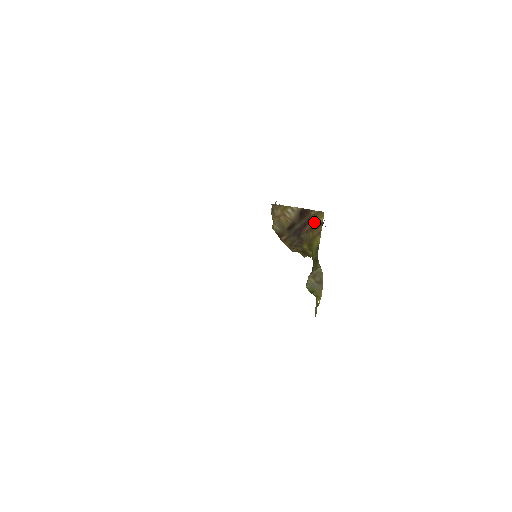
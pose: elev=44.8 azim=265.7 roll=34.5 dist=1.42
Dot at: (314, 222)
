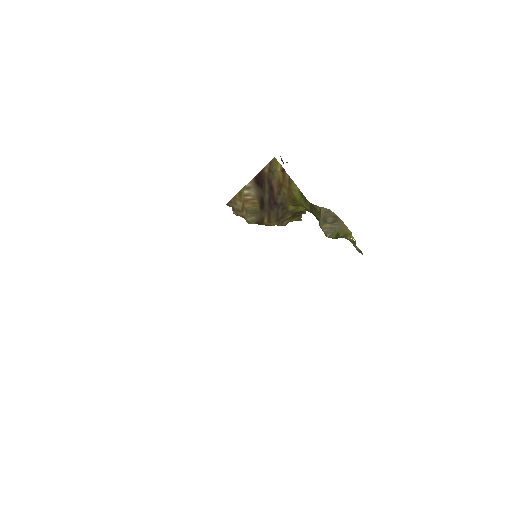
Dot at: (276, 177)
